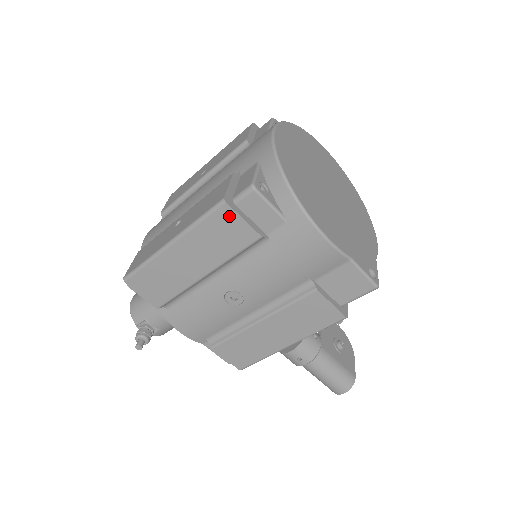
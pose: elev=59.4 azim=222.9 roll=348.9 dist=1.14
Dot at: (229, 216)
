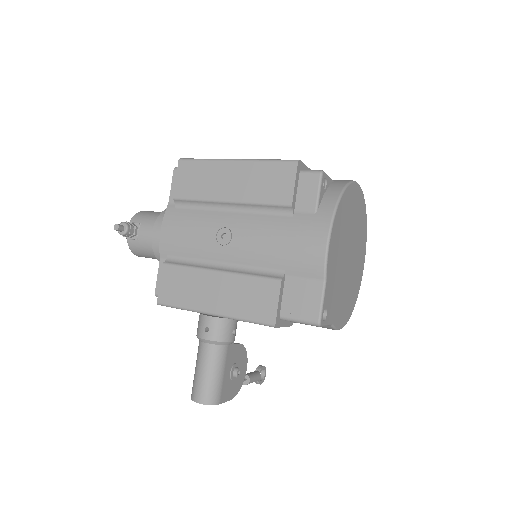
Dot at: (289, 173)
